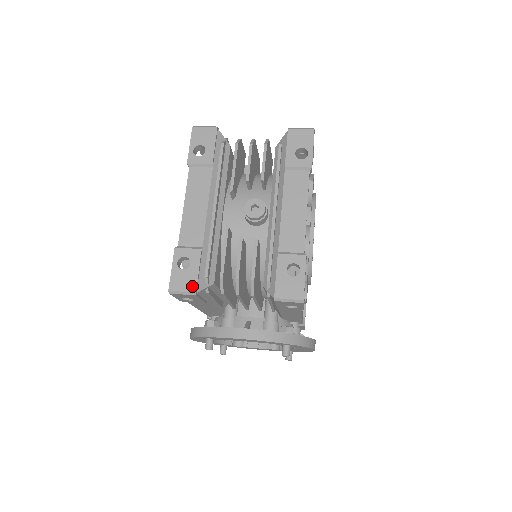
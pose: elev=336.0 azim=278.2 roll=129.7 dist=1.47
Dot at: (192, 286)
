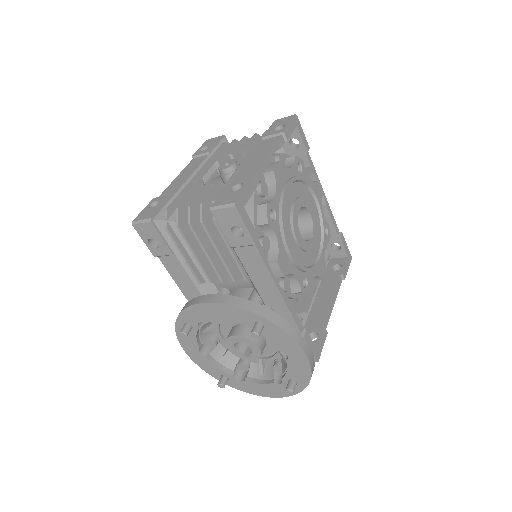
Dot at: (151, 215)
